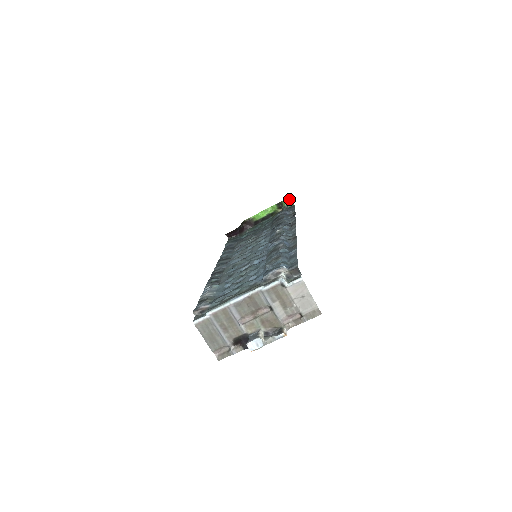
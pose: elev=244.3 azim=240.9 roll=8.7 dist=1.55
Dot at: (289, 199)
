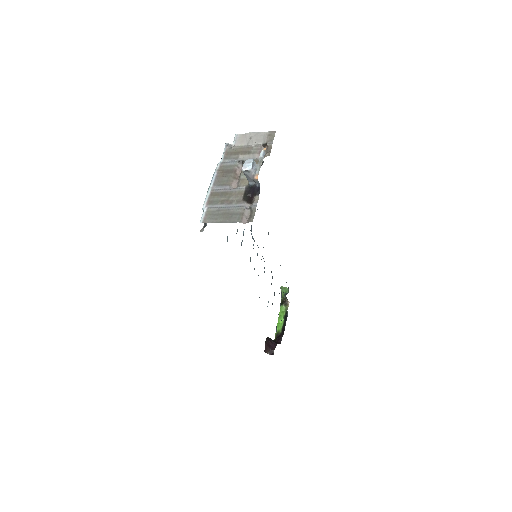
Dot at: (281, 288)
